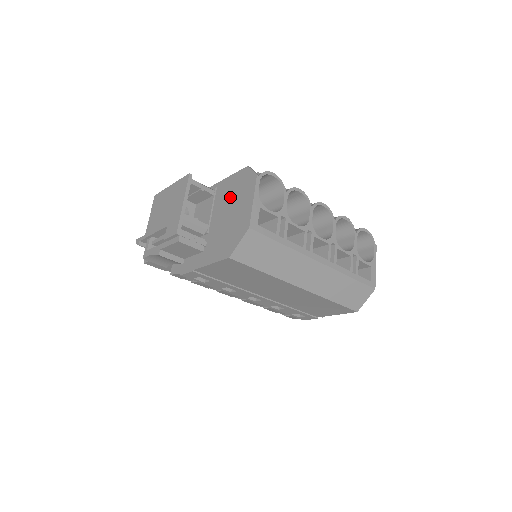
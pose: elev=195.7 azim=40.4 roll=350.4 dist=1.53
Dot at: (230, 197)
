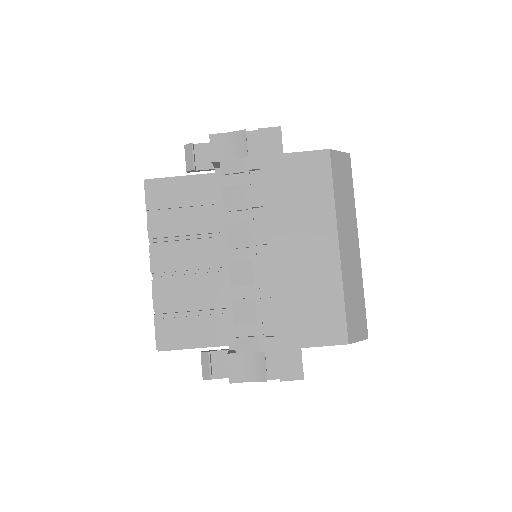
Dot at: occluded
